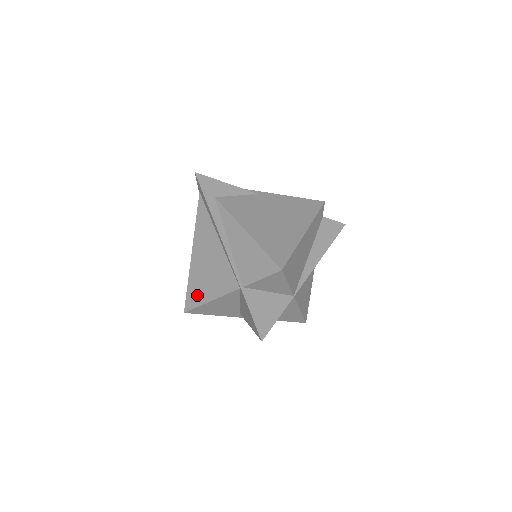
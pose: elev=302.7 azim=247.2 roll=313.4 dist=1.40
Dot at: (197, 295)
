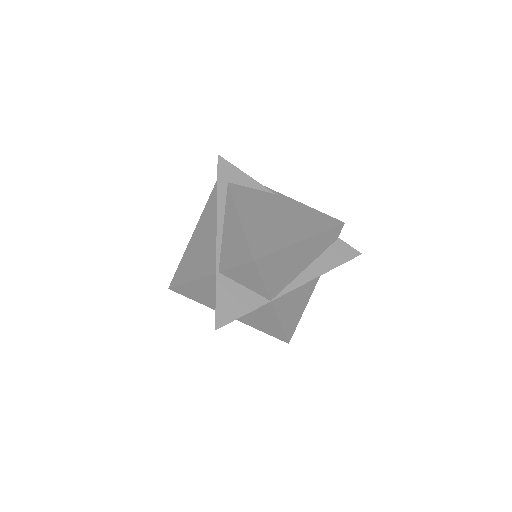
Dot at: (183, 273)
